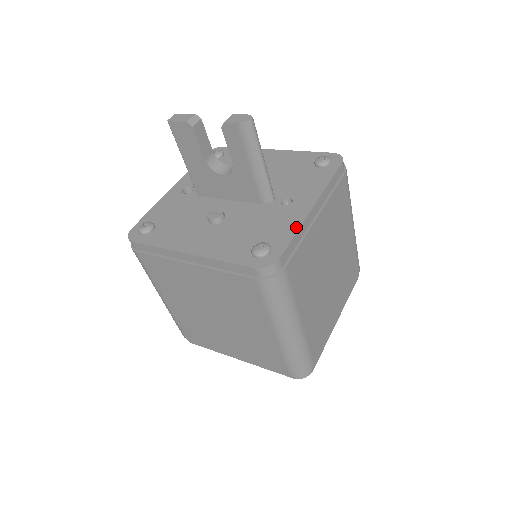
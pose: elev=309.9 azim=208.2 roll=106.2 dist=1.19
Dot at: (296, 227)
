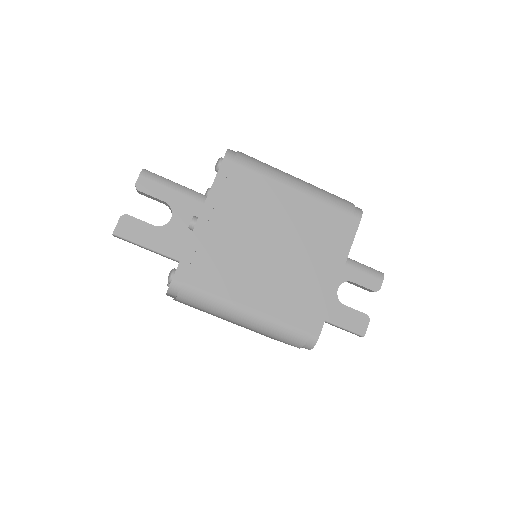
Dot at: occluded
